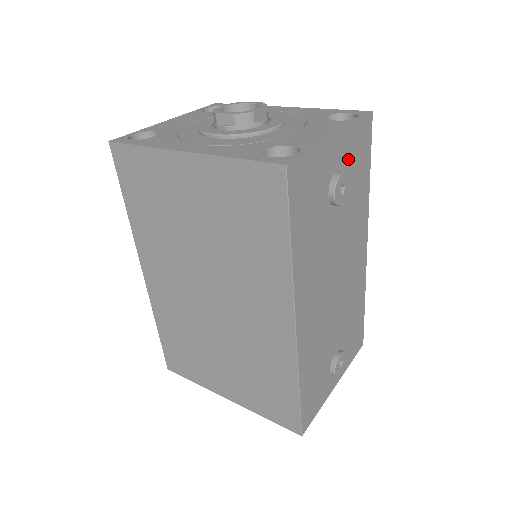
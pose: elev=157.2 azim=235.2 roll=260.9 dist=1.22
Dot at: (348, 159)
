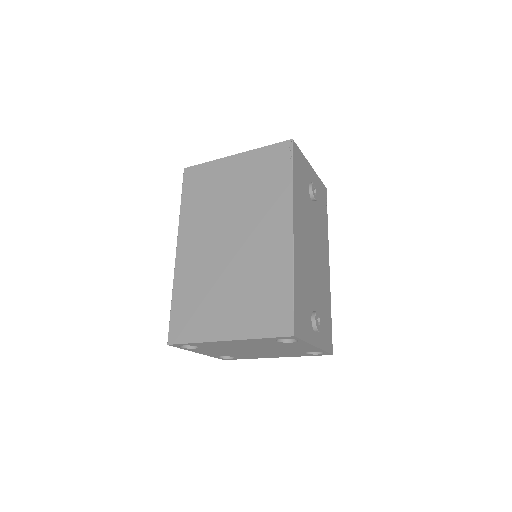
Dot at: (317, 189)
